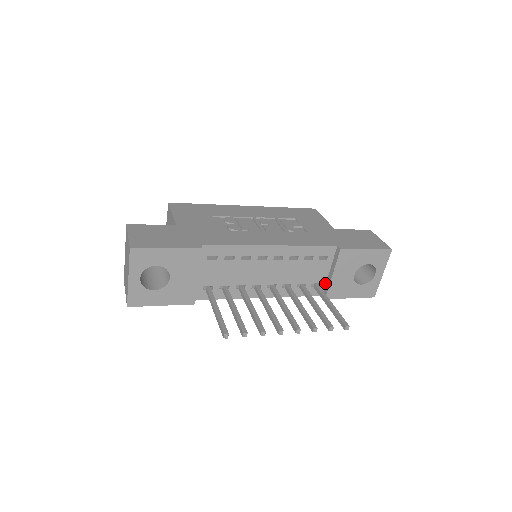
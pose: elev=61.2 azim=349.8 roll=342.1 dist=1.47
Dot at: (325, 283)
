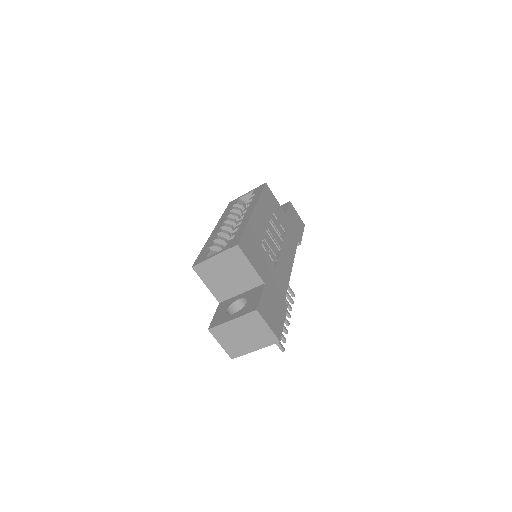
Dot at: occluded
